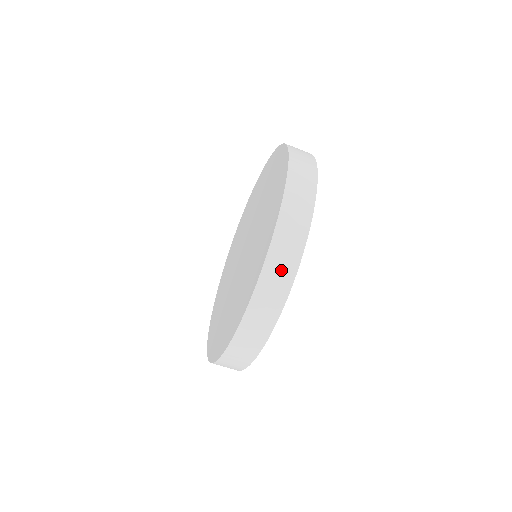
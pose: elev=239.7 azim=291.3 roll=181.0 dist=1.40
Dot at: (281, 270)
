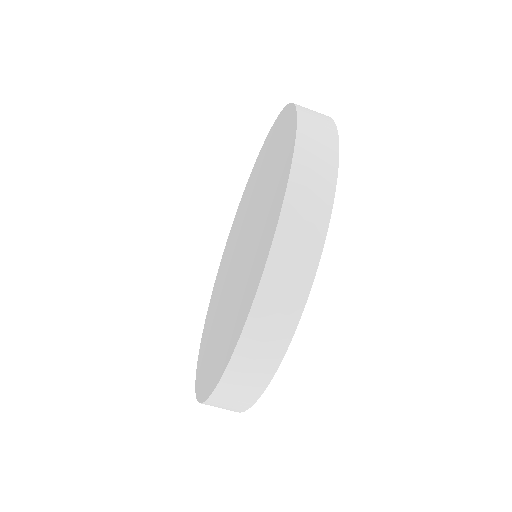
Dot at: (311, 200)
